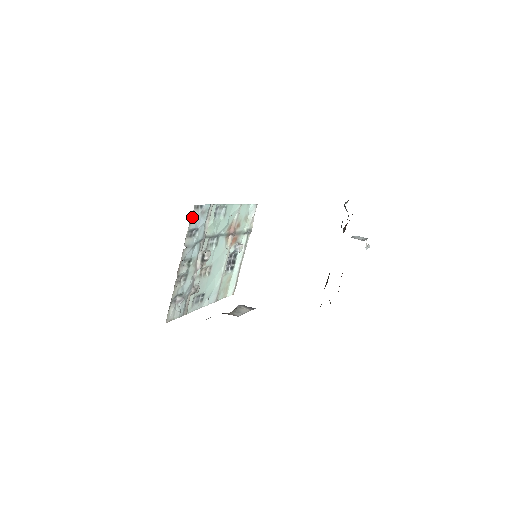
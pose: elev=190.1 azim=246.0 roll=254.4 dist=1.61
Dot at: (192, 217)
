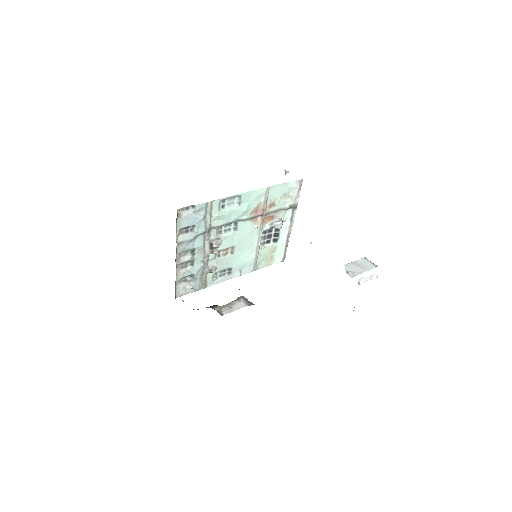
Dot at: (180, 219)
